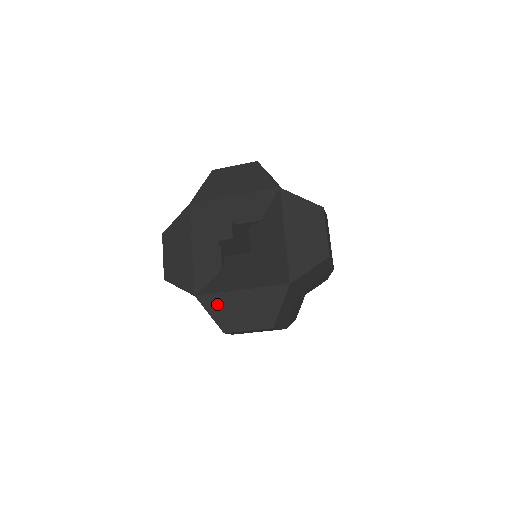
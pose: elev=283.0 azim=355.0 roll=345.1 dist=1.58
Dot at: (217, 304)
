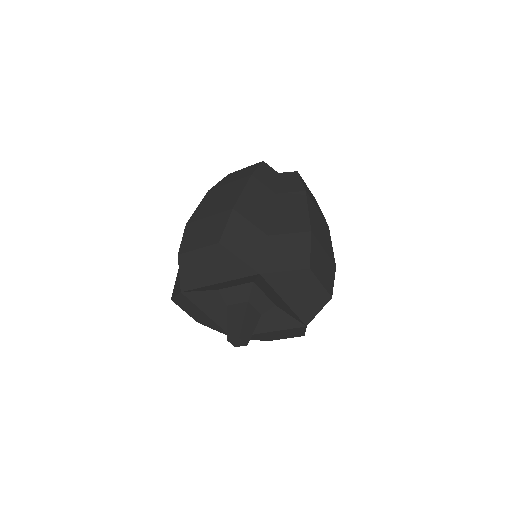
Dot at: (253, 337)
